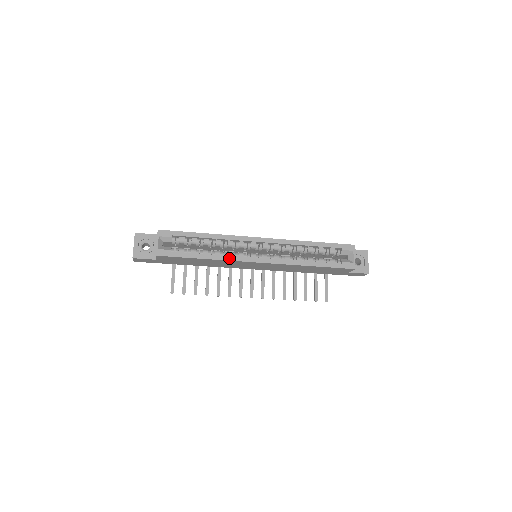
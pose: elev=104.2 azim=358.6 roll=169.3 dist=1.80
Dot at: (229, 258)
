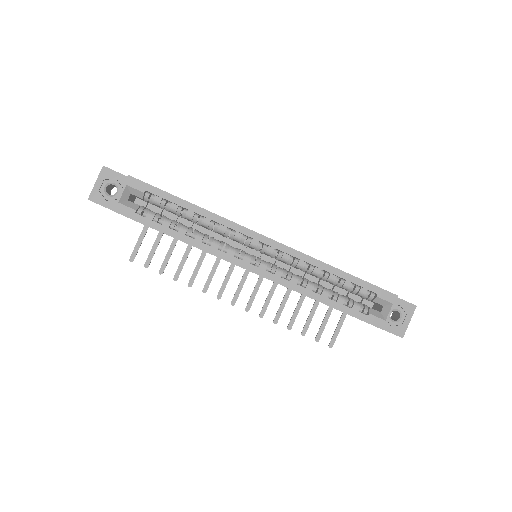
Dot at: (211, 250)
